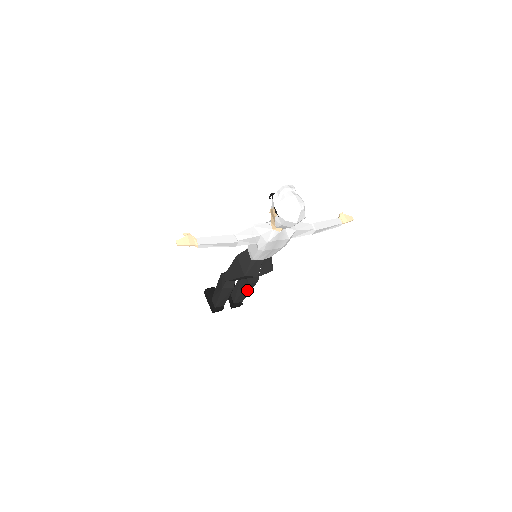
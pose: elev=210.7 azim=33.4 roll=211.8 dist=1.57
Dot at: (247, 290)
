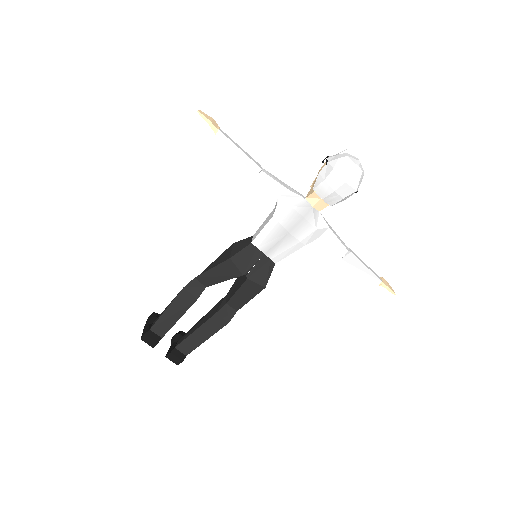
Dot at: (207, 329)
